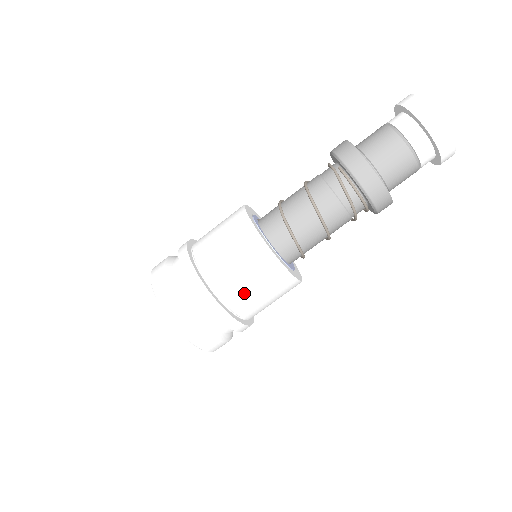
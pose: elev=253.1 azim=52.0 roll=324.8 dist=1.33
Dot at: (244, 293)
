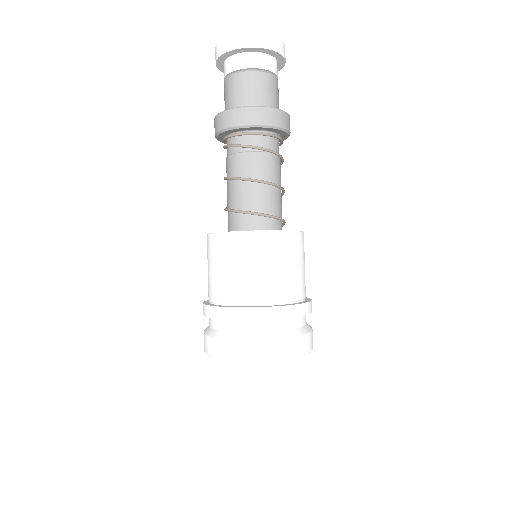
Dot at: (223, 281)
